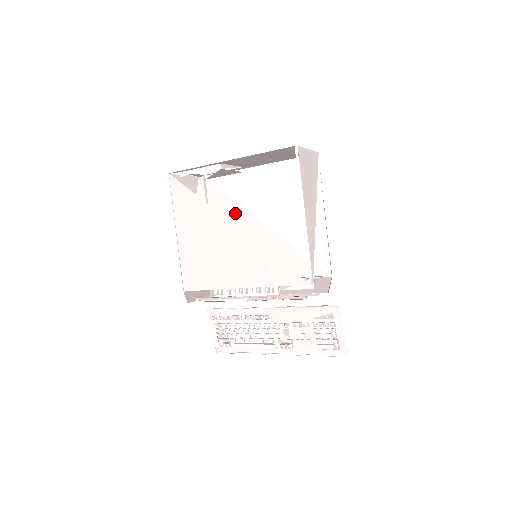
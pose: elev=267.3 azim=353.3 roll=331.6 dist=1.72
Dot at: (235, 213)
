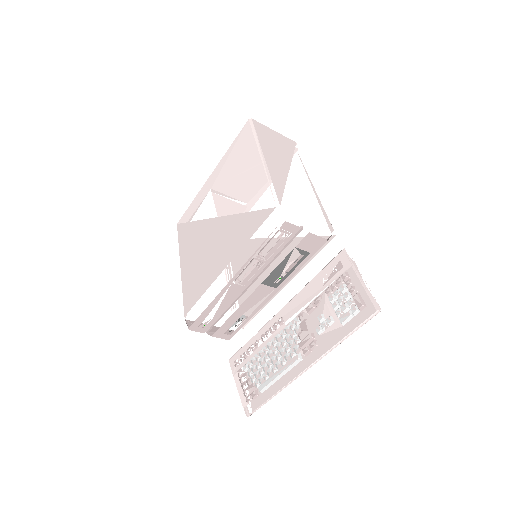
Dot at: (249, 249)
